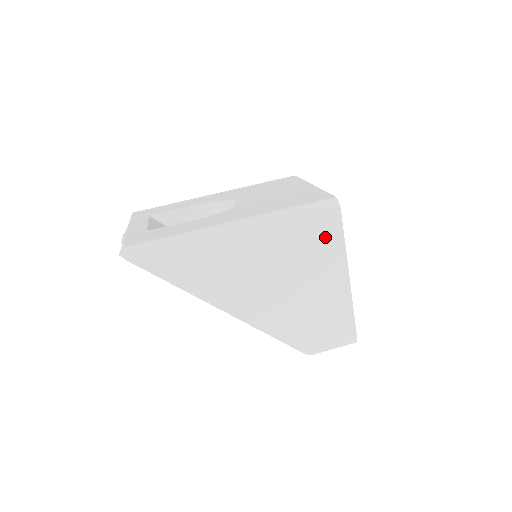
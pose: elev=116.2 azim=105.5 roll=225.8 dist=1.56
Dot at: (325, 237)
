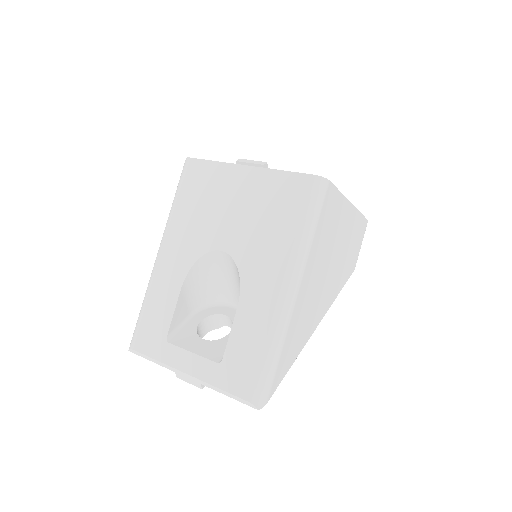
Dot at: (332, 208)
